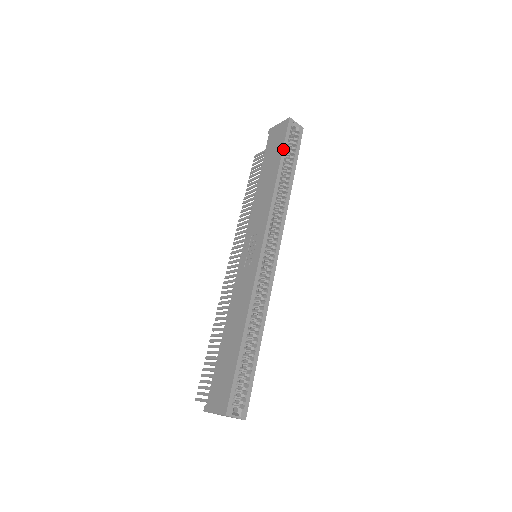
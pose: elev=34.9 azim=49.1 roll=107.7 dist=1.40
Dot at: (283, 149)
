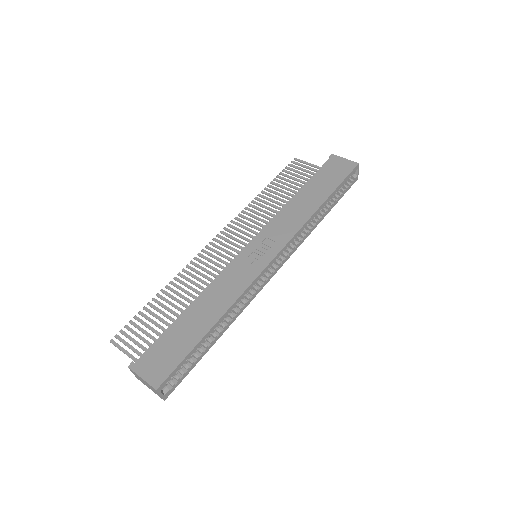
Dot at: (339, 186)
